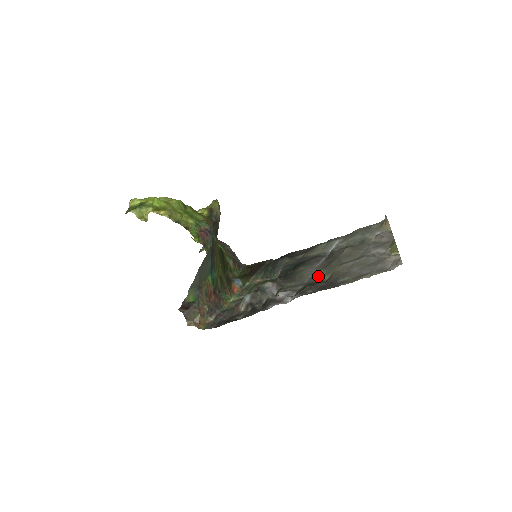
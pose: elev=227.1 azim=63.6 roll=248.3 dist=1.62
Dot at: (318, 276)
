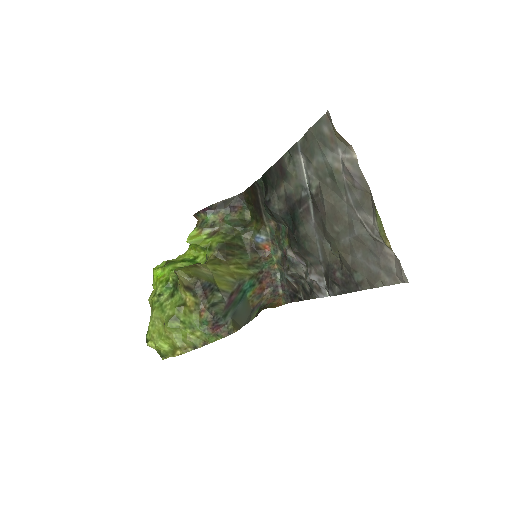
Dot at: (326, 248)
